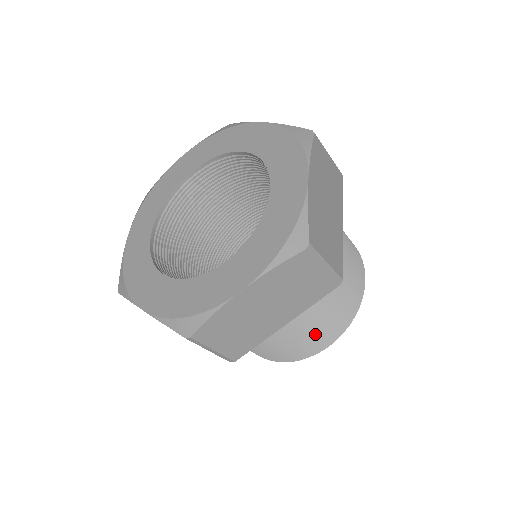
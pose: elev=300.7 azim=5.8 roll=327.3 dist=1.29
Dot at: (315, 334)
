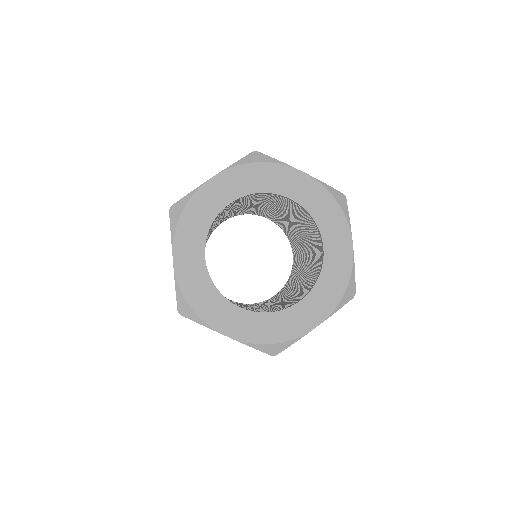
Dot at: occluded
